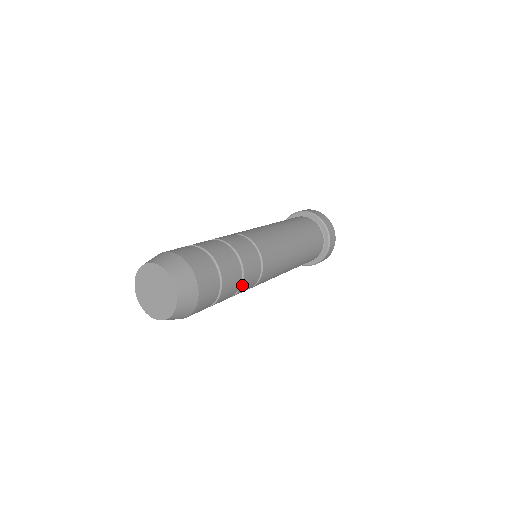
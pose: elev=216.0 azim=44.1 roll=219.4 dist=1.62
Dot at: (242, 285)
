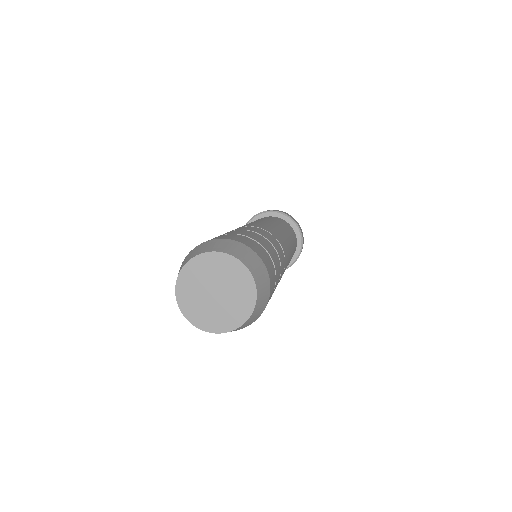
Dot at: occluded
